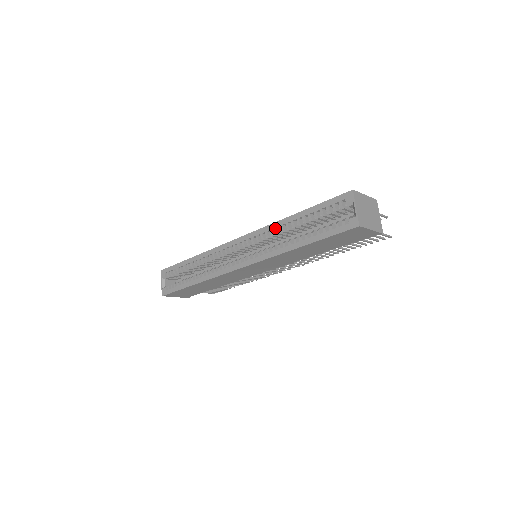
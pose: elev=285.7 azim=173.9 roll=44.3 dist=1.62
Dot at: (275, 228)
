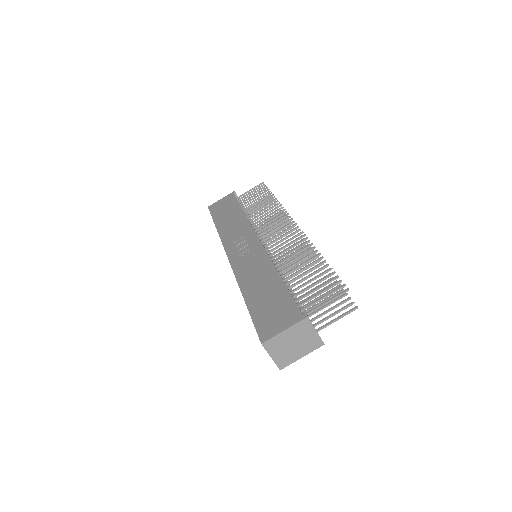
Dot at: occluded
